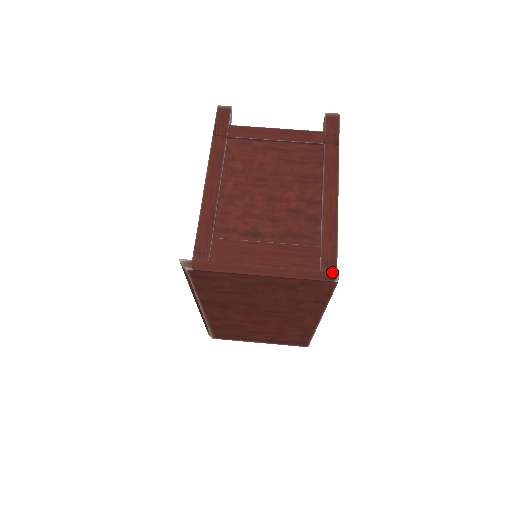
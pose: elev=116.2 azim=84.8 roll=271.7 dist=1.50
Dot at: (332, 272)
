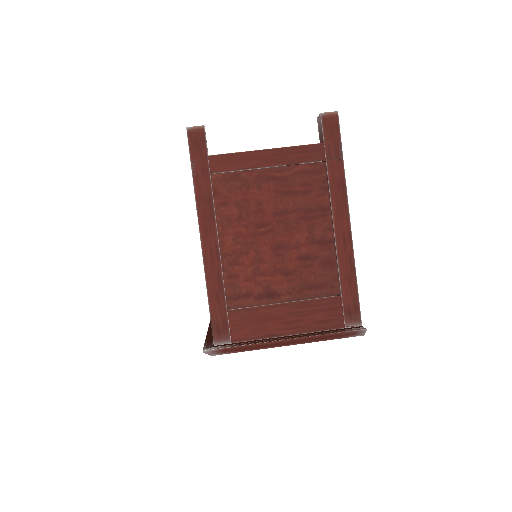
Dot at: (359, 330)
